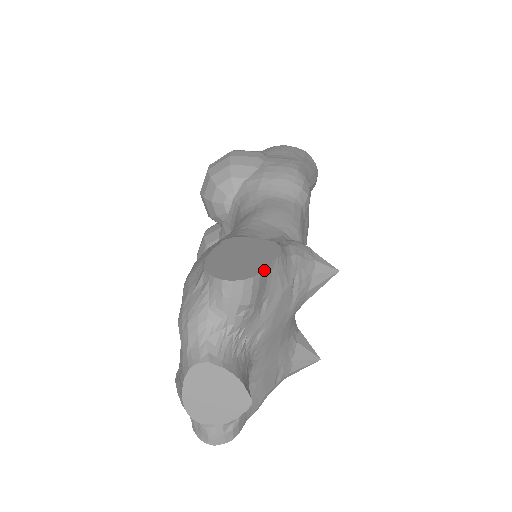
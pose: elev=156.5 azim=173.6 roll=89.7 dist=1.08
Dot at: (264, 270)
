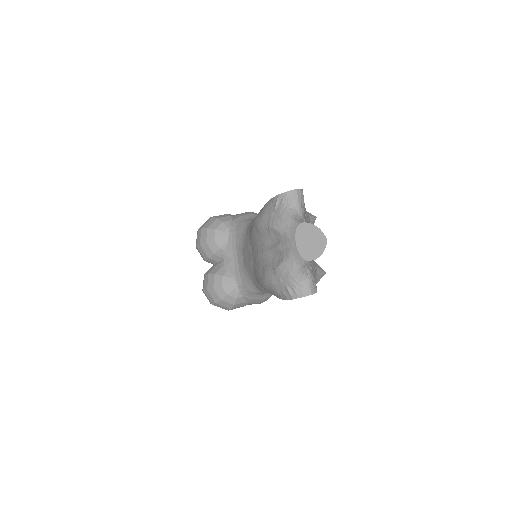
Dot at: occluded
